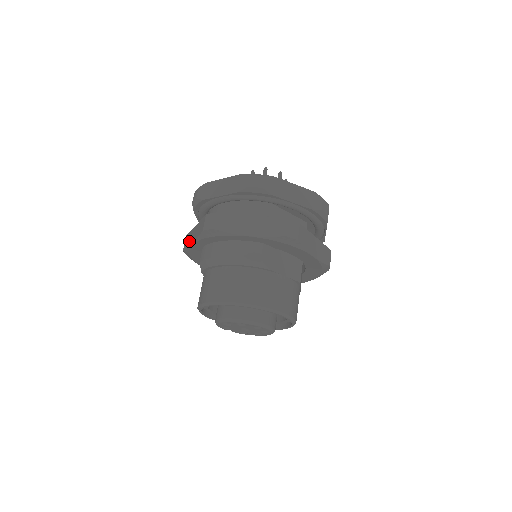
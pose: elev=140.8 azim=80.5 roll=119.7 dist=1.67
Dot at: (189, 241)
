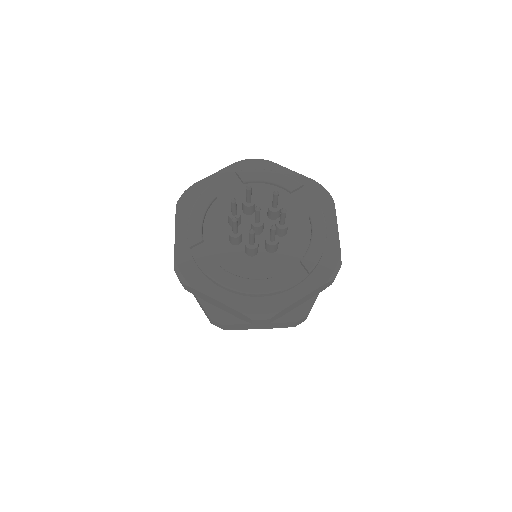
Dot at: occluded
